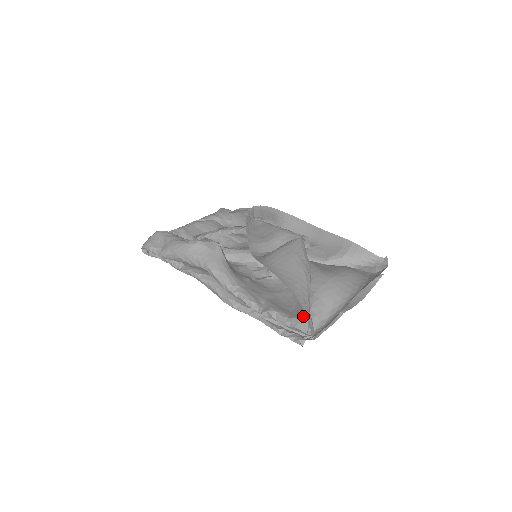
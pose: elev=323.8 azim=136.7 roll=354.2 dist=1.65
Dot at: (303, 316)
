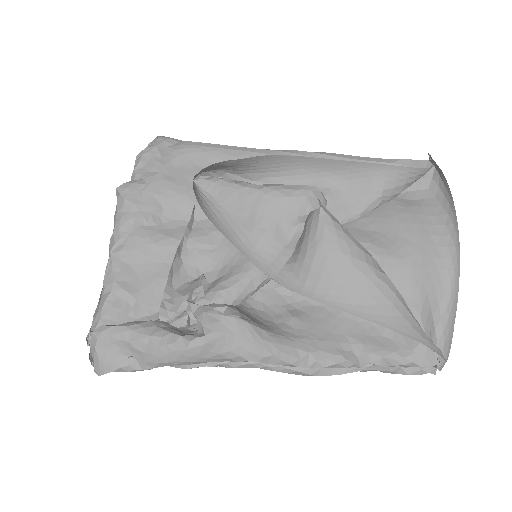
Dot at: (423, 346)
